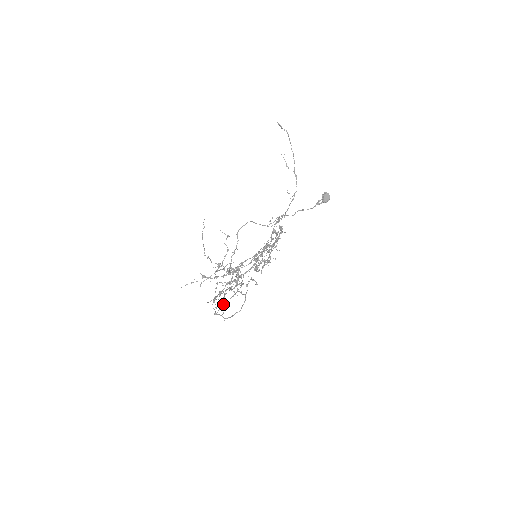
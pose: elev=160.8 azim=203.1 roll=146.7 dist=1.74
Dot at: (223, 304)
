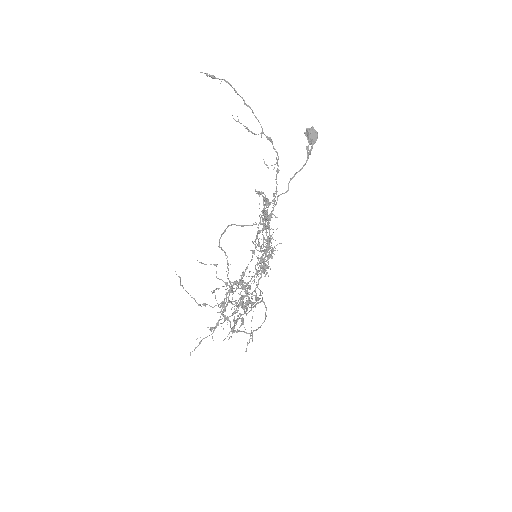
Dot at: occluded
